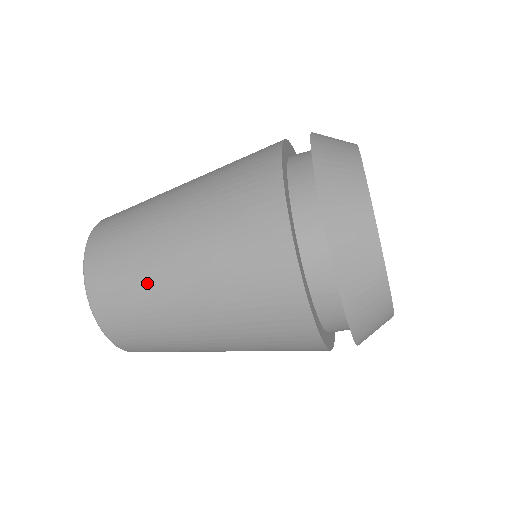
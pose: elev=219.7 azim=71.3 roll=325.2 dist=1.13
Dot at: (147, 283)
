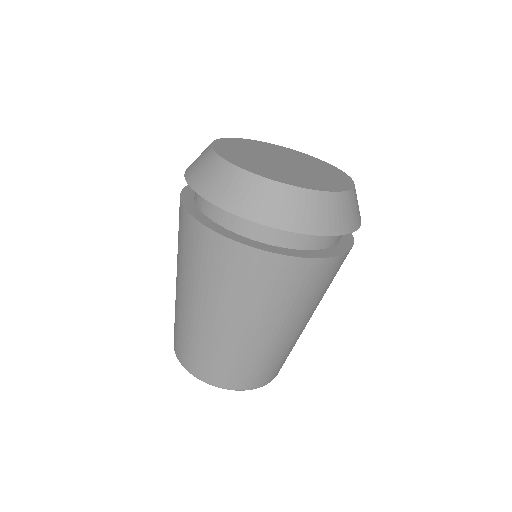
Dot at: (196, 332)
